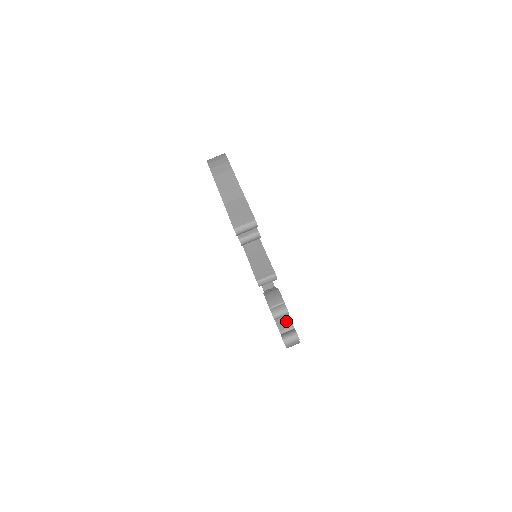
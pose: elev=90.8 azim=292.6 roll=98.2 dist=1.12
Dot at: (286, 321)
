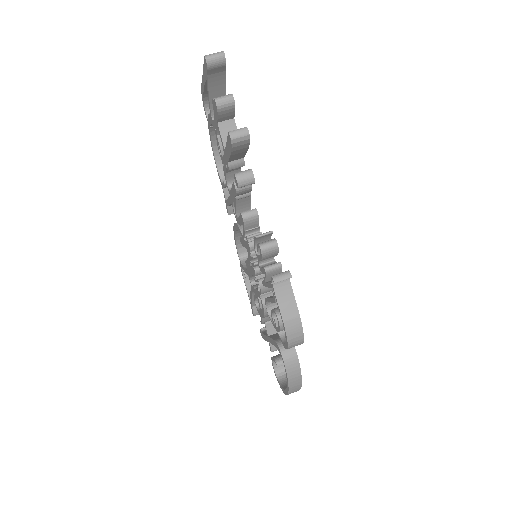
Dot at: occluded
